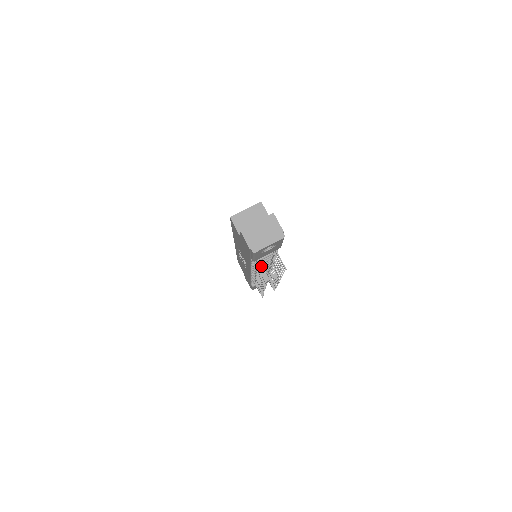
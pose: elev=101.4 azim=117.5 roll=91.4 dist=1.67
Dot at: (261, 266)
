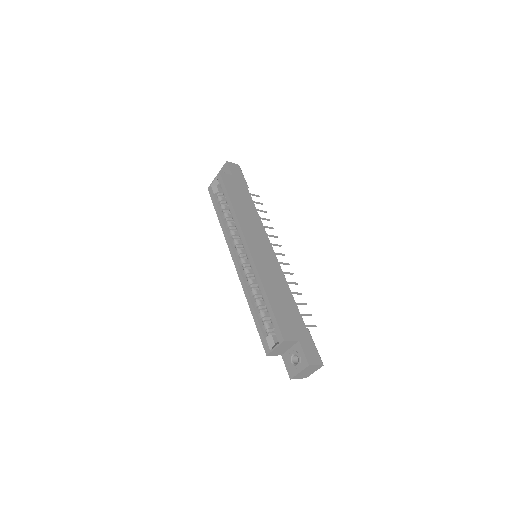
Dot at: occluded
